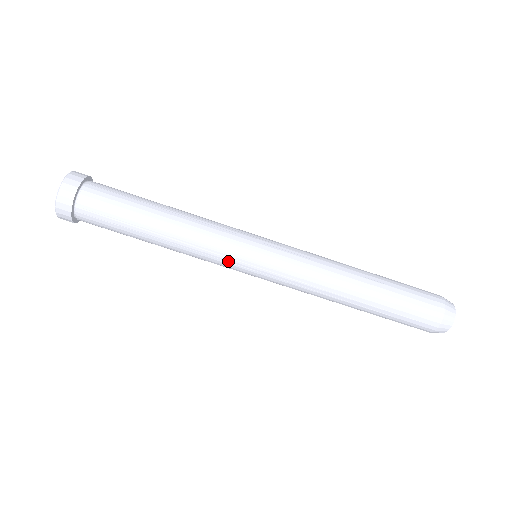
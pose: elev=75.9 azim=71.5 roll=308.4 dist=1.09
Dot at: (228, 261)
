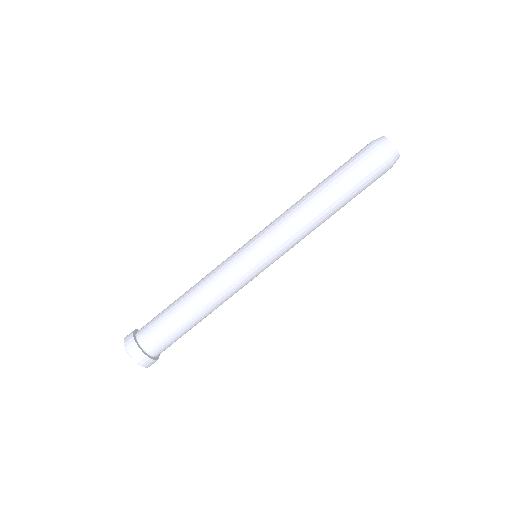
Dot at: (244, 276)
